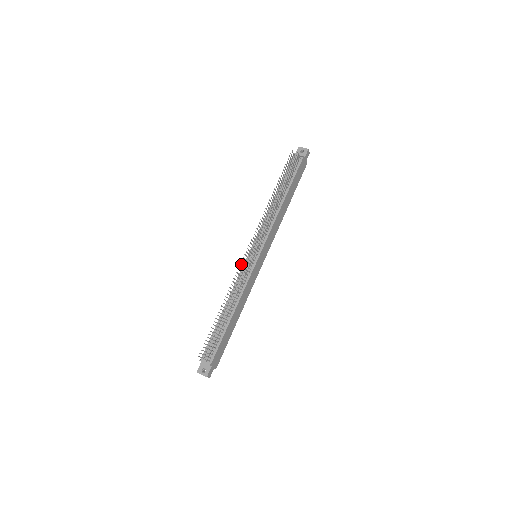
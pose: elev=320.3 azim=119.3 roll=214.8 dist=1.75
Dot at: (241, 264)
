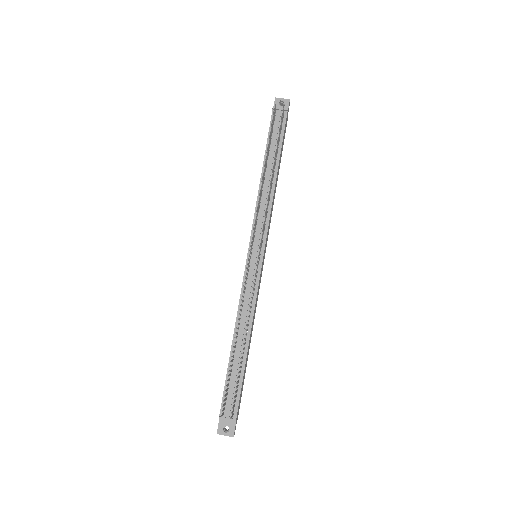
Dot at: (246, 273)
